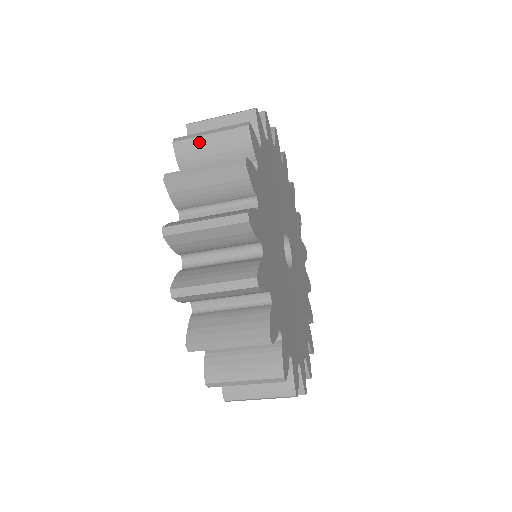
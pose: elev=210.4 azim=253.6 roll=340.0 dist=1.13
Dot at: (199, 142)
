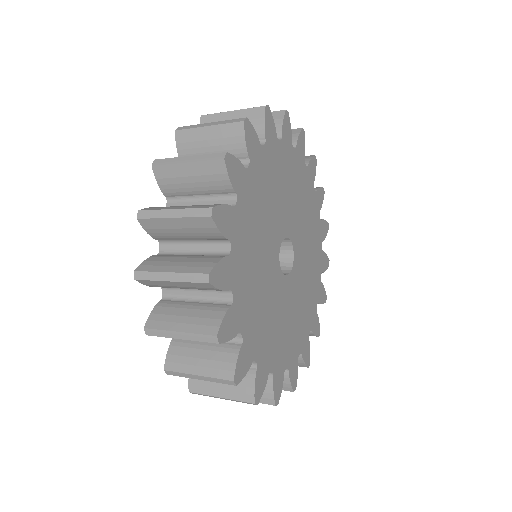
Dot at: (173, 337)
